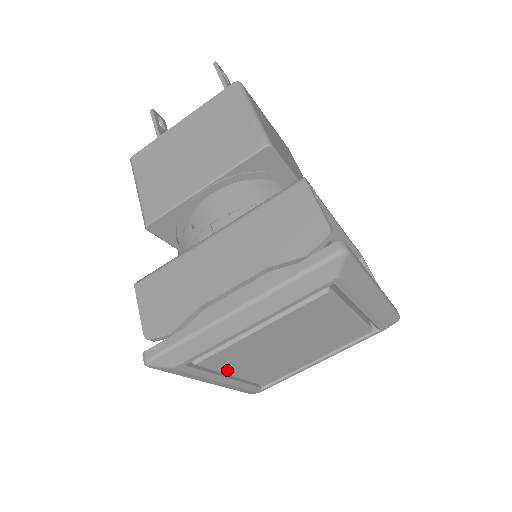
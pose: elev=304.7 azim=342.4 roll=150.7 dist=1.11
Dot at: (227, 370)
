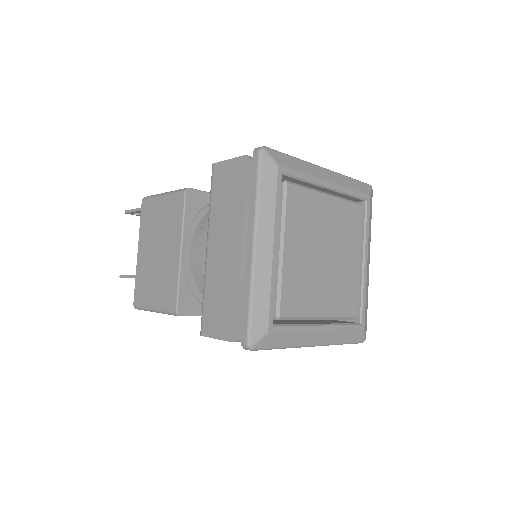
Dot at: (309, 312)
